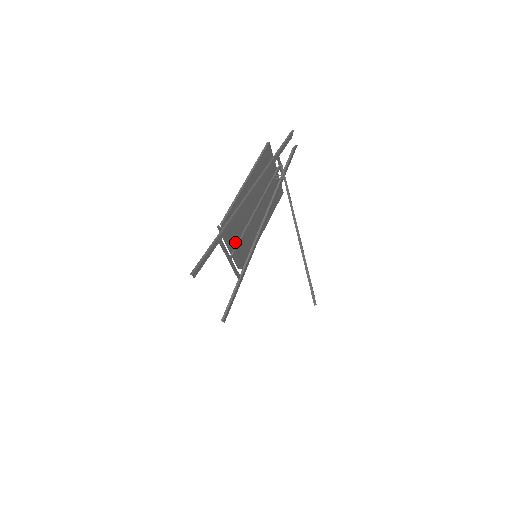
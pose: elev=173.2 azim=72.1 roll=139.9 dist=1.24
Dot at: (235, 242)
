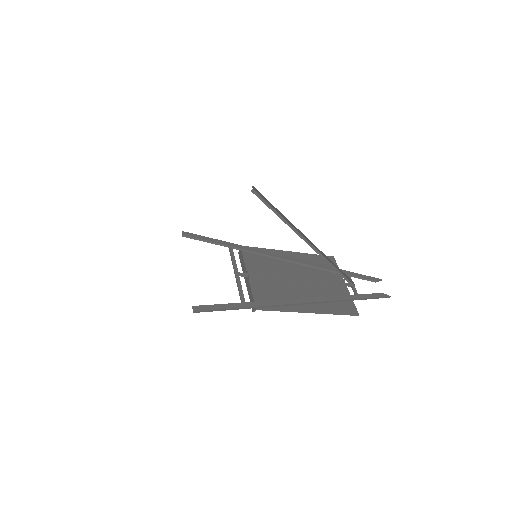
Dot at: (252, 272)
